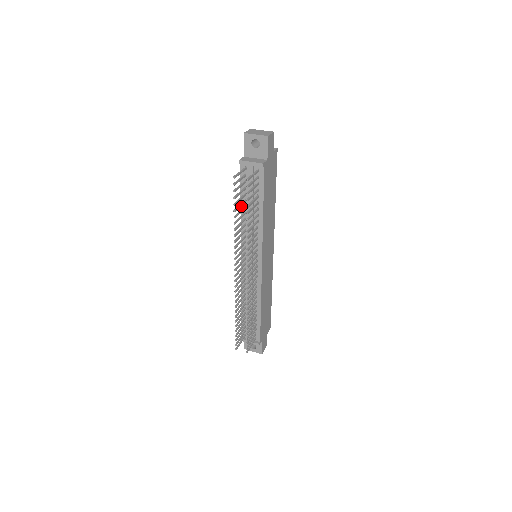
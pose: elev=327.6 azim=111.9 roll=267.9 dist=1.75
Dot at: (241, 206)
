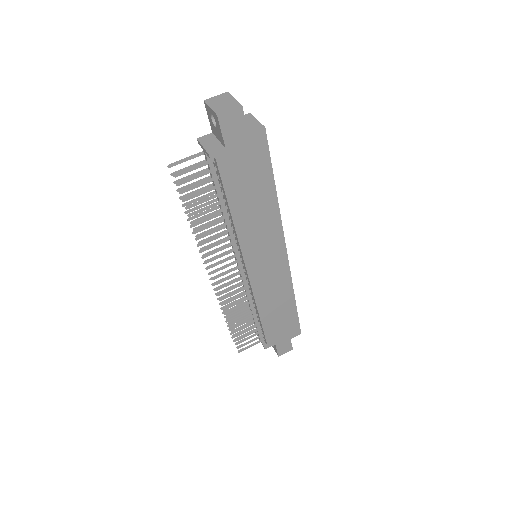
Dot at: occluded
